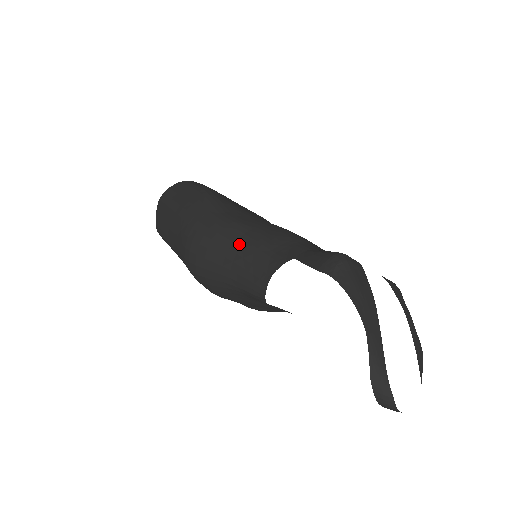
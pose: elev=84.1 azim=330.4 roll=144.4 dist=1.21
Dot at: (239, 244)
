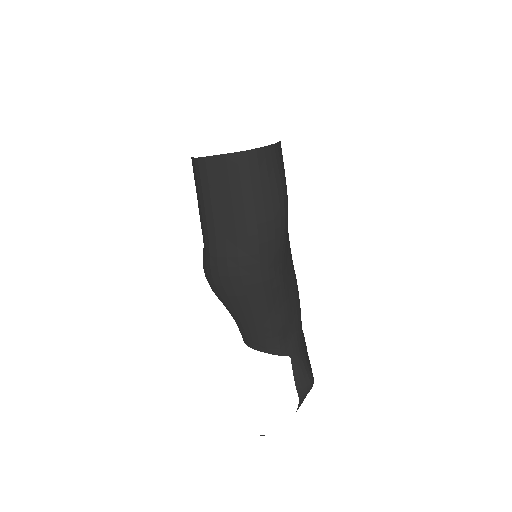
Dot at: (270, 314)
